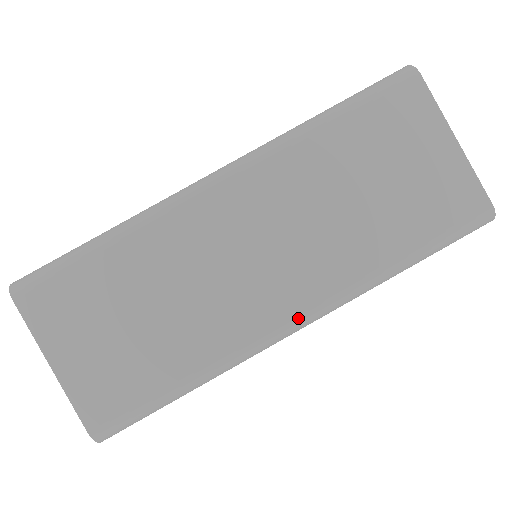
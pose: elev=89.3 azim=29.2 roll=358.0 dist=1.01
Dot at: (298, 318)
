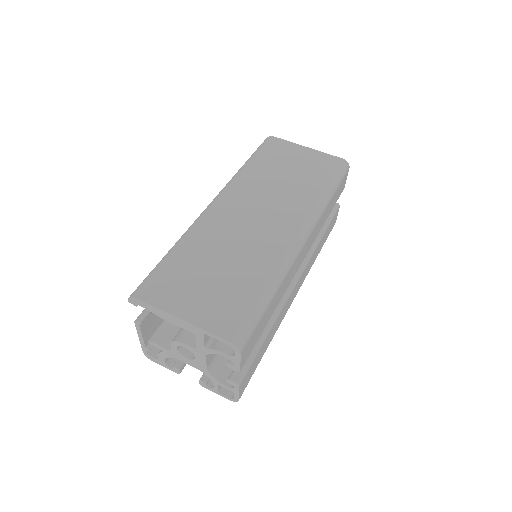
Dot at: (300, 232)
